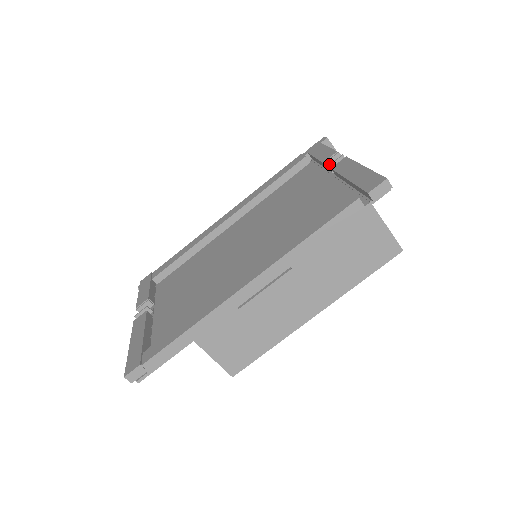
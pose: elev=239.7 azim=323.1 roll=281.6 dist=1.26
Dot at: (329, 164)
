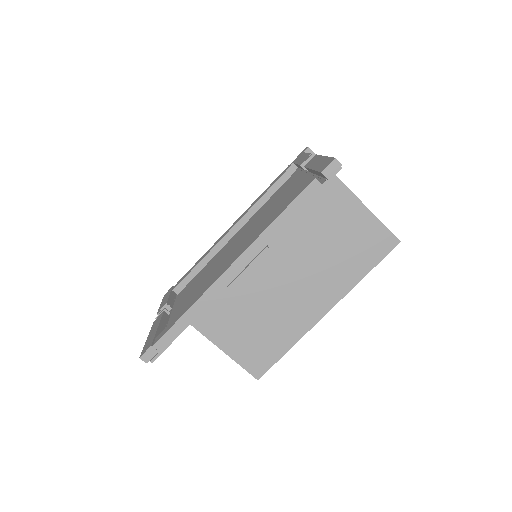
Dot at: occluded
